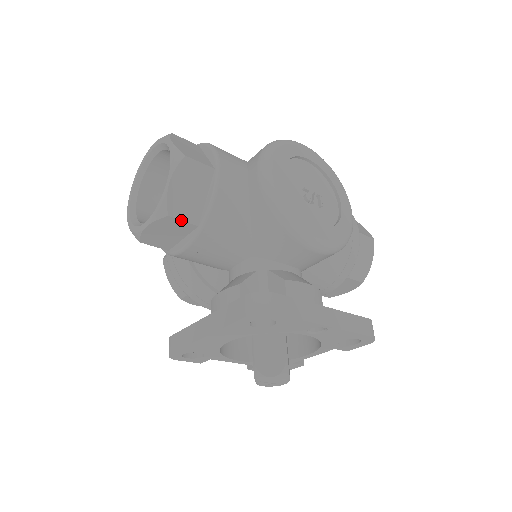
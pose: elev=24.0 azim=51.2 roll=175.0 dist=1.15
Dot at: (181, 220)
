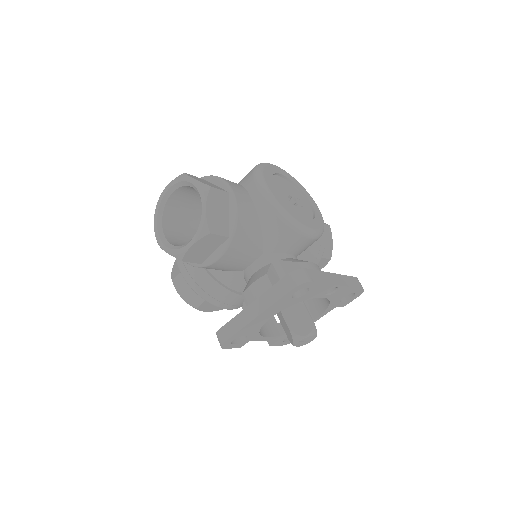
Dot at: (218, 235)
